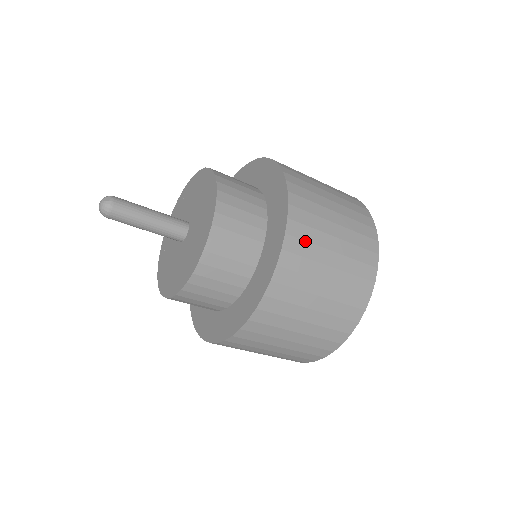
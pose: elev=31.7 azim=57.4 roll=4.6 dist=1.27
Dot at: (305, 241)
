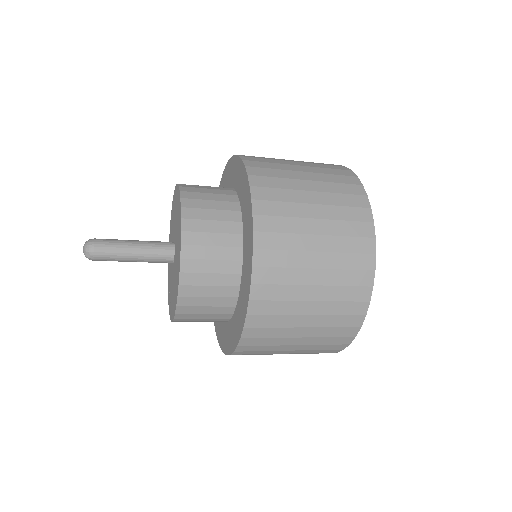
Dot at: (253, 354)
